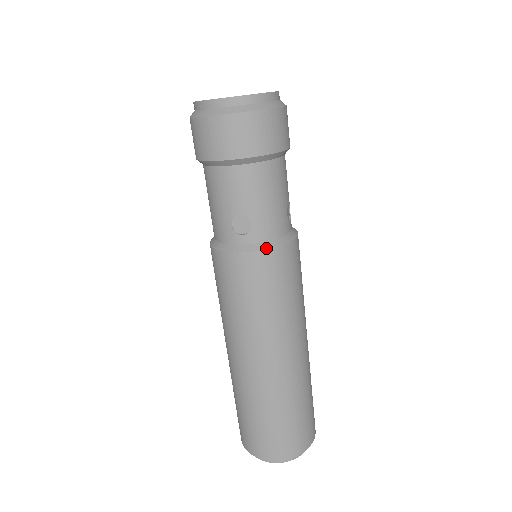
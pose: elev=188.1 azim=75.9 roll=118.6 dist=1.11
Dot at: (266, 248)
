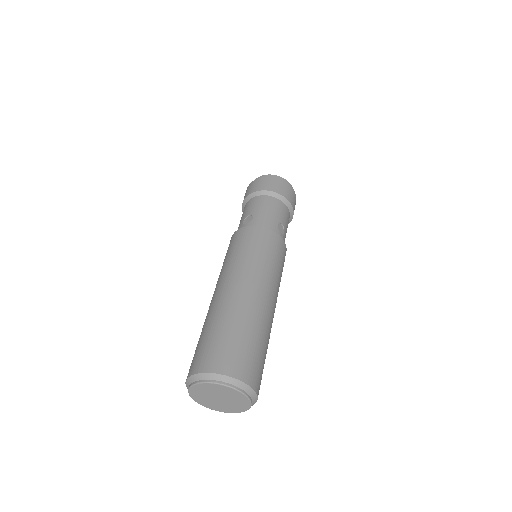
Dot at: (256, 226)
